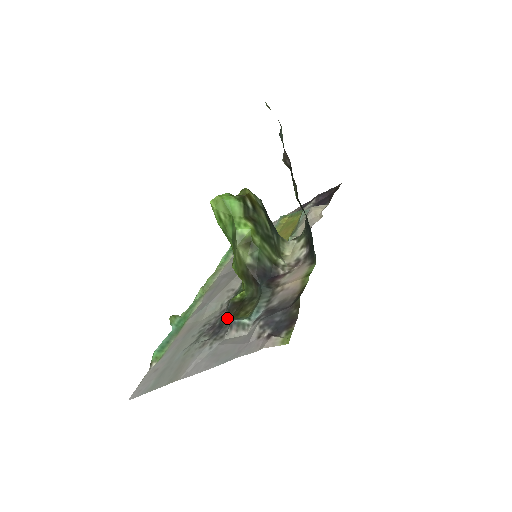
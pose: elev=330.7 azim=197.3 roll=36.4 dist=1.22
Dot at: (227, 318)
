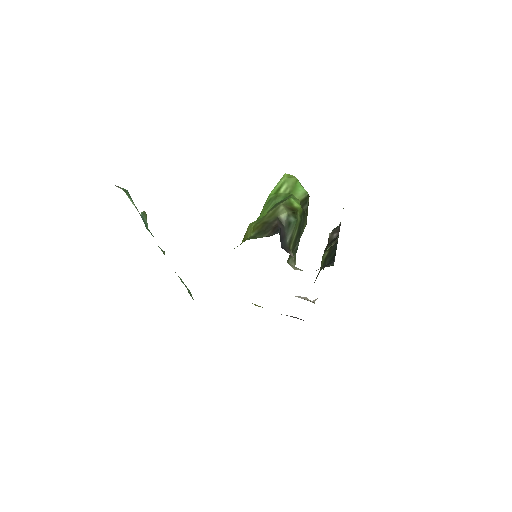
Dot at: occluded
